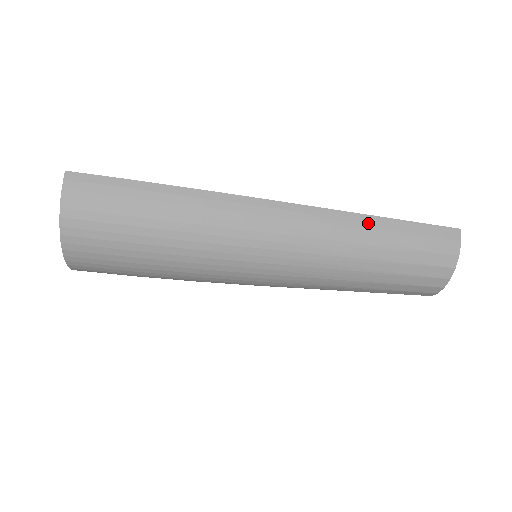
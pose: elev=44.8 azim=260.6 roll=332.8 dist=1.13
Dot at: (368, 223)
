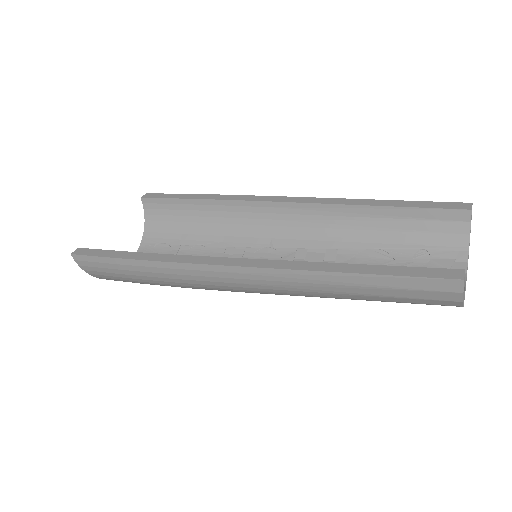
Dot at: (328, 279)
